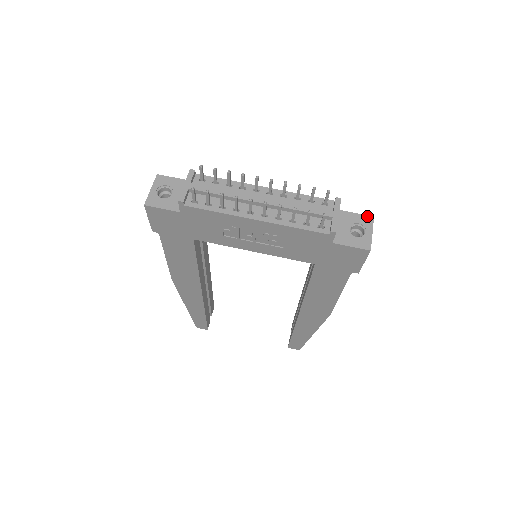
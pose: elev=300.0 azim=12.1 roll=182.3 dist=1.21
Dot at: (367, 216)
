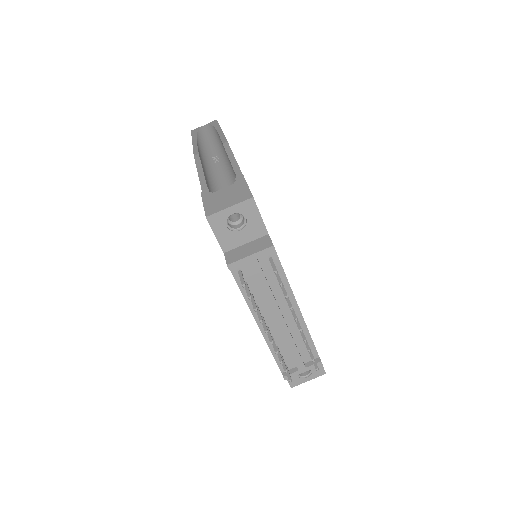
Dot at: (323, 370)
